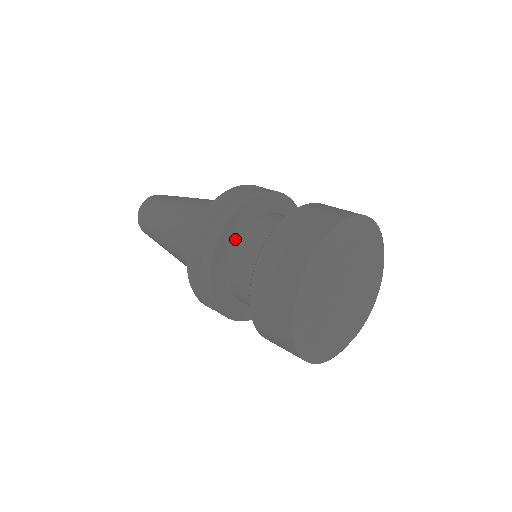
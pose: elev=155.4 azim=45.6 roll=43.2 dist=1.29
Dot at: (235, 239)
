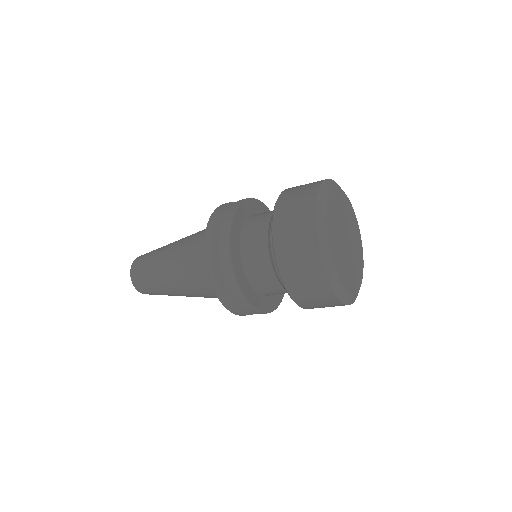
Dot at: occluded
